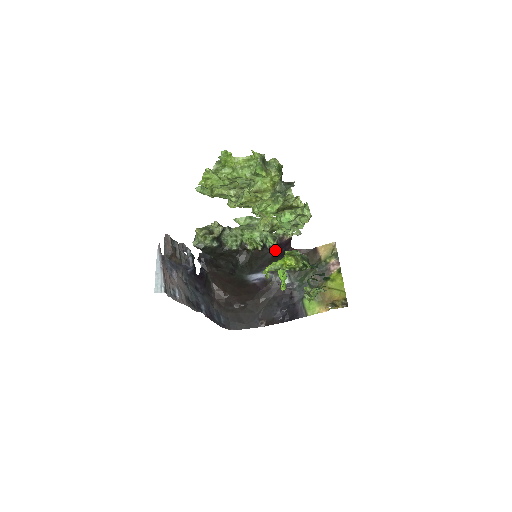
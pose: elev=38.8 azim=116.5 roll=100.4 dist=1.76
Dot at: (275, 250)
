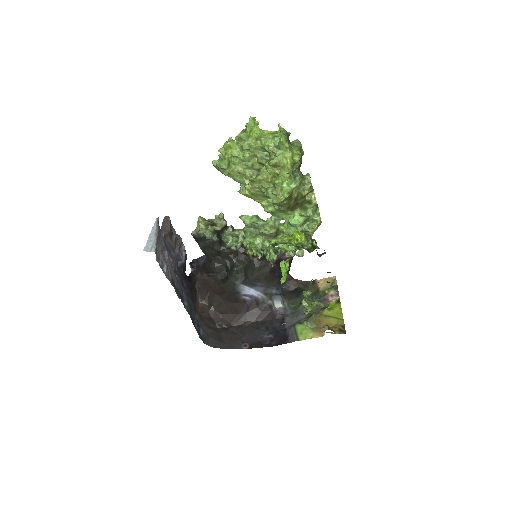
Dot at: (274, 265)
